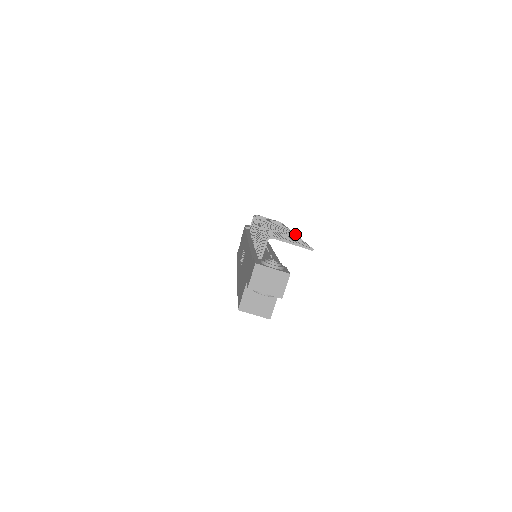
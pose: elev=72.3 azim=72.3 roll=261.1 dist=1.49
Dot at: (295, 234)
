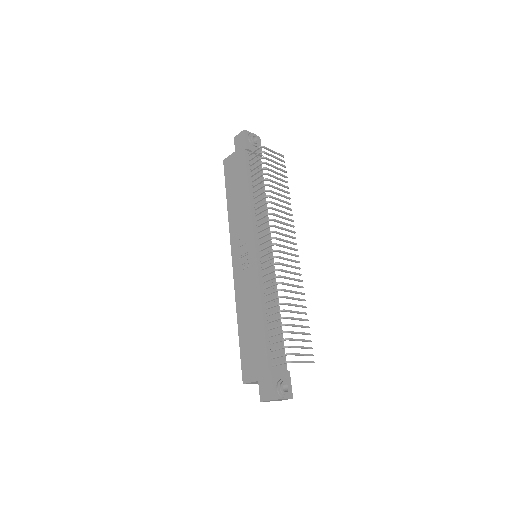
Dot at: occluded
